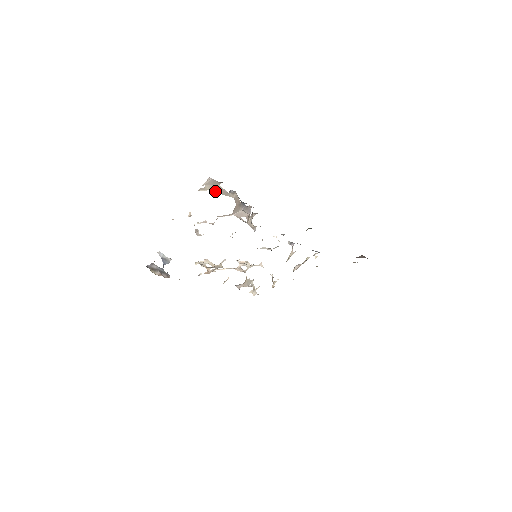
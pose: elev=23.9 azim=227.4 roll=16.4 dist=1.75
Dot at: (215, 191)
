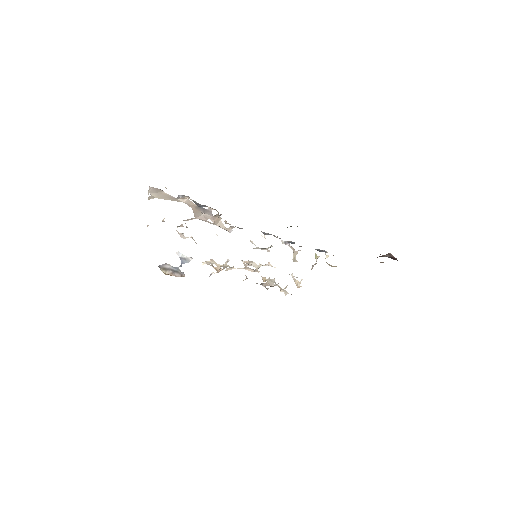
Dot at: (163, 198)
